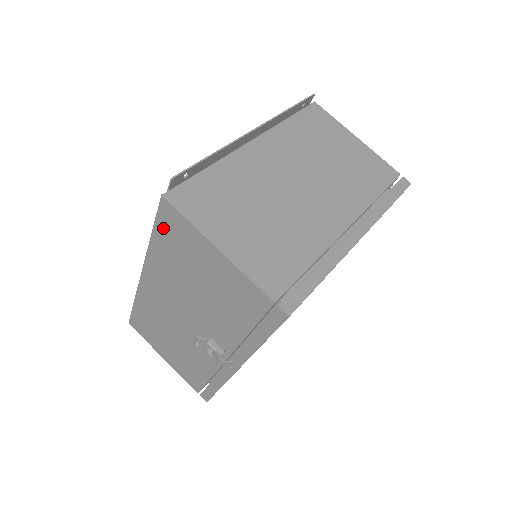
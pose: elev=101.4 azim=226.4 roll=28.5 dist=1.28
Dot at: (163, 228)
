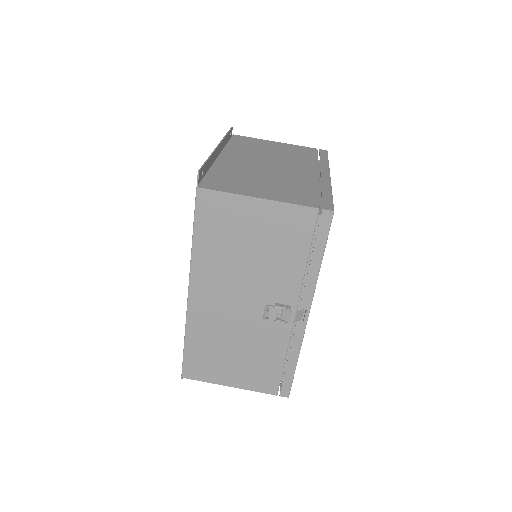
Dot at: (204, 220)
